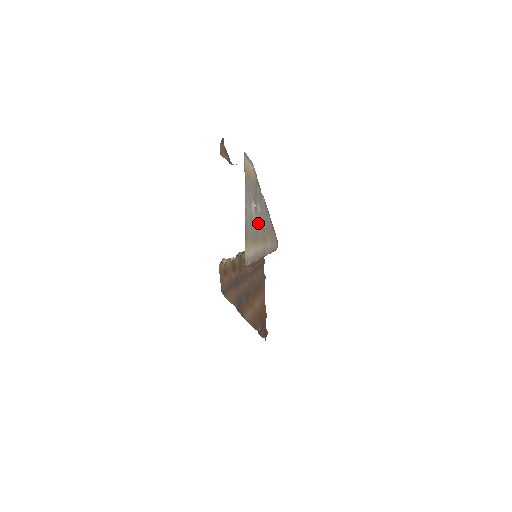
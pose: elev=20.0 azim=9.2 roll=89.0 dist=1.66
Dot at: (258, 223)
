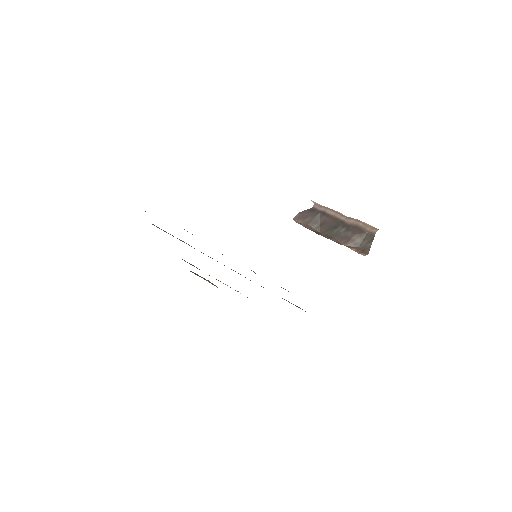
Dot at: occluded
